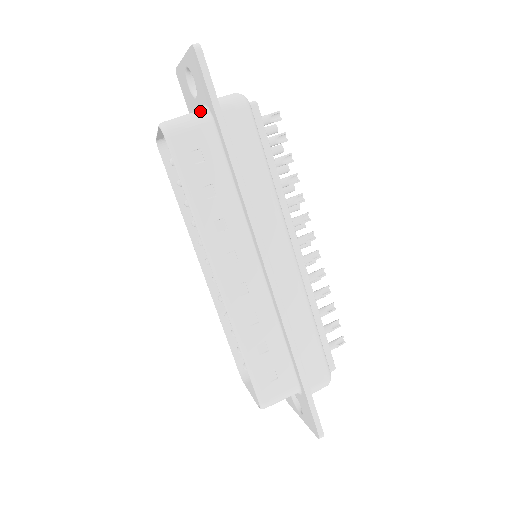
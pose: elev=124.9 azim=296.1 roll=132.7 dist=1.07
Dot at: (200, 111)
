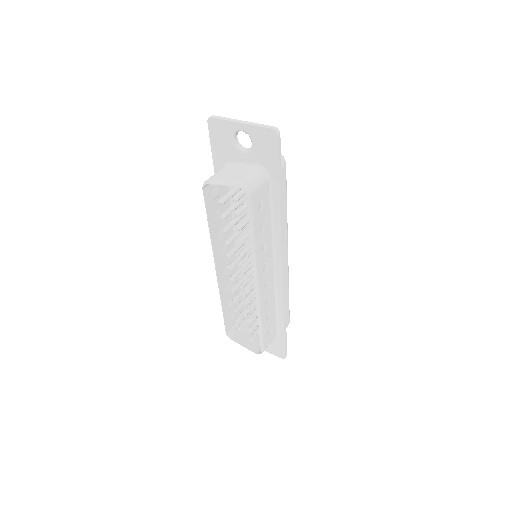
Dot at: (260, 171)
